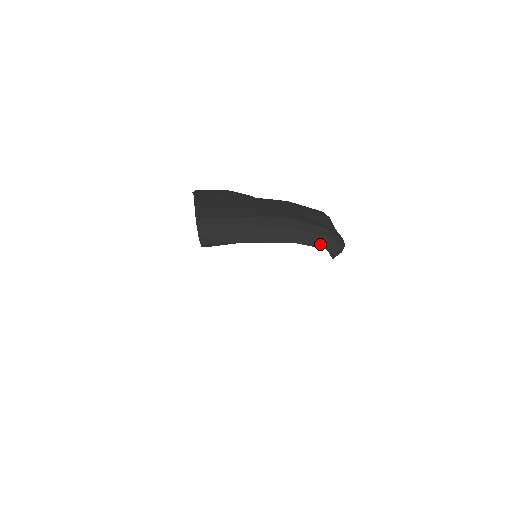
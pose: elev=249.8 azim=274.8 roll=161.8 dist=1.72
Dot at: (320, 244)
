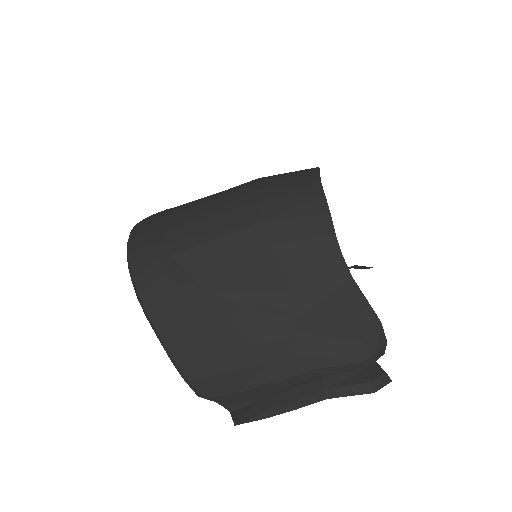
Dot at: (356, 371)
